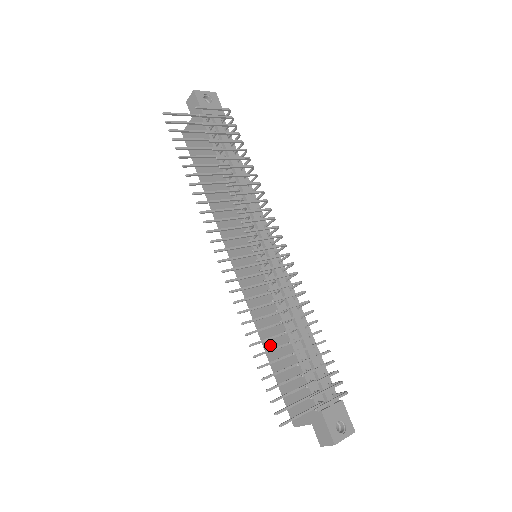
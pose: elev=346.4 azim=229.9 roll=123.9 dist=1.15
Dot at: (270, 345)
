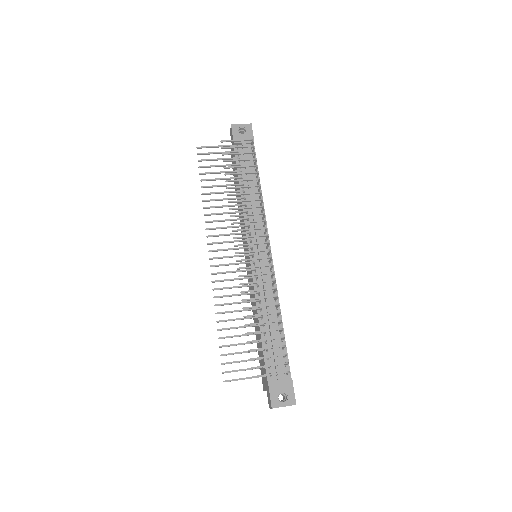
Dot at: (255, 326)
